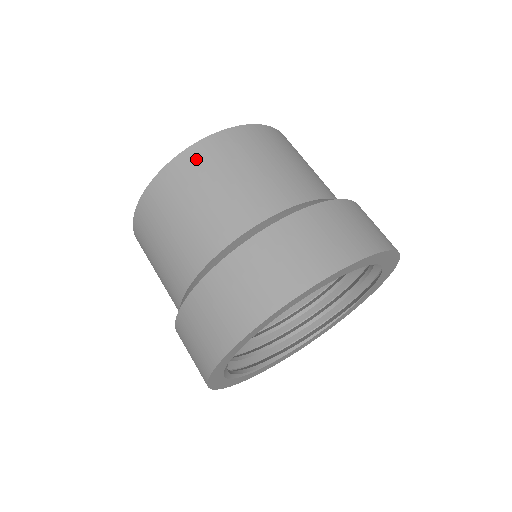
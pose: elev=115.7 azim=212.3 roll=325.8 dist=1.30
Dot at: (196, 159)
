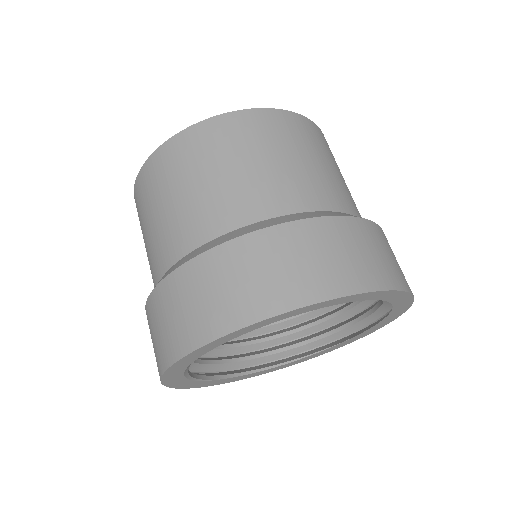
Dot at: (274, 122)
